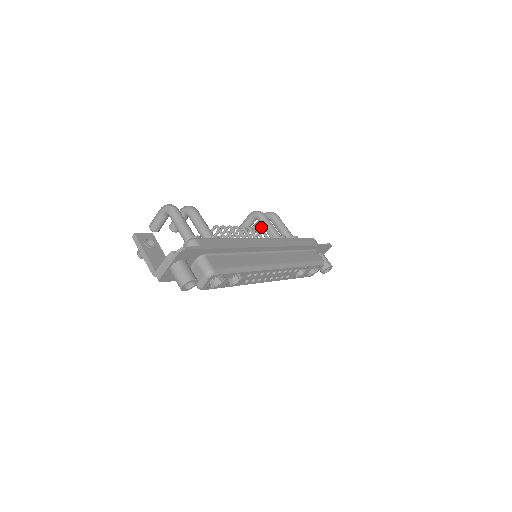
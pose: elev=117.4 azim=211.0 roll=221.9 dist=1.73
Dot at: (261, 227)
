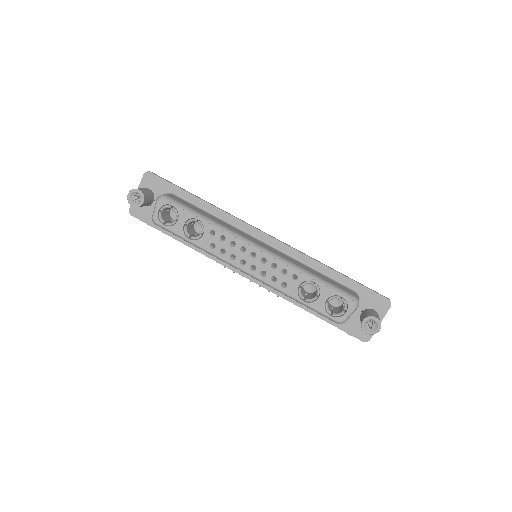
Dot at: occluded
